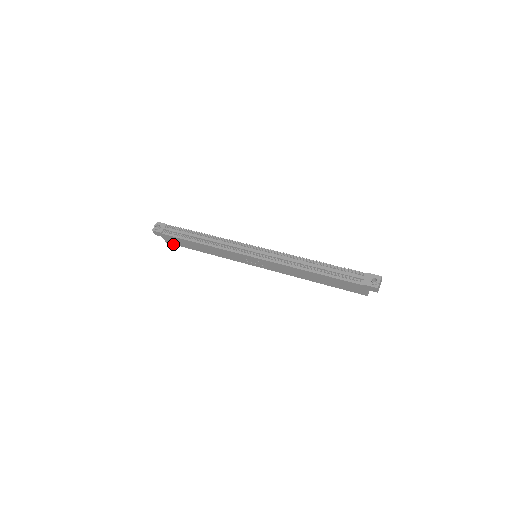
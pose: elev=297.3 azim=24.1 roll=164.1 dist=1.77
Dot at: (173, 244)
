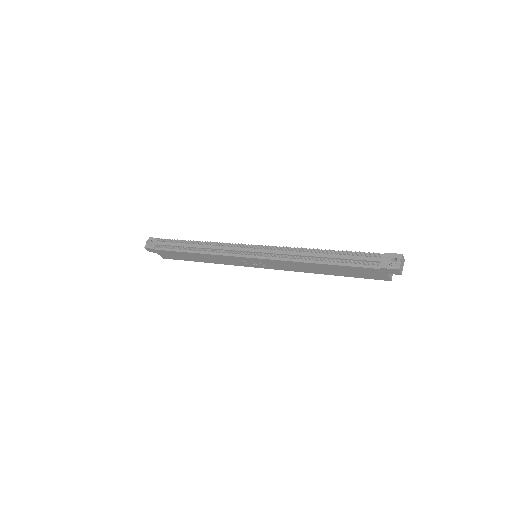
Dot at: occluded
